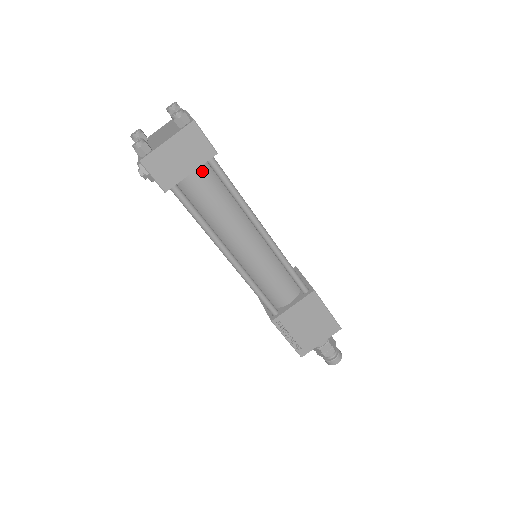
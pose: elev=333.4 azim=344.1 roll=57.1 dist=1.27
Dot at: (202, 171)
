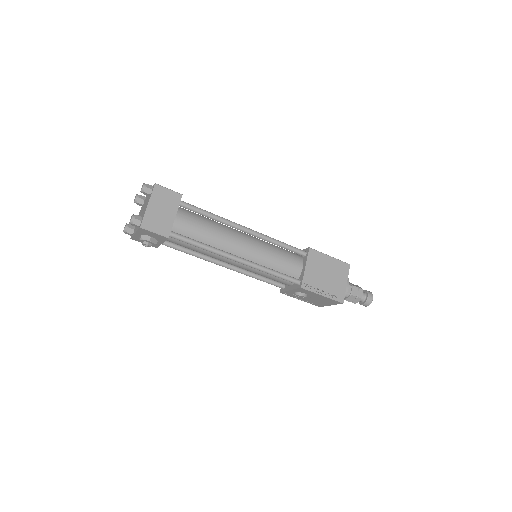
Dot at: (181, 214)
